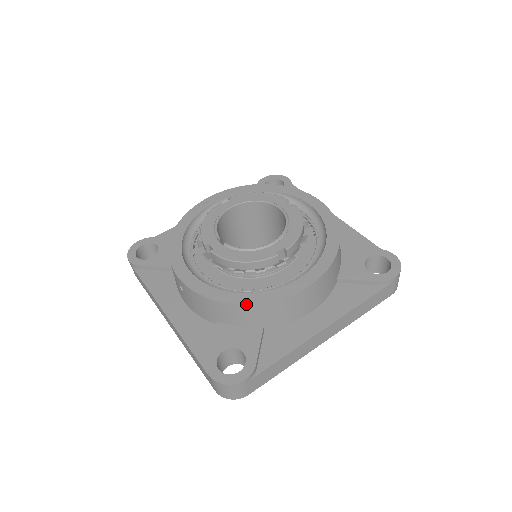
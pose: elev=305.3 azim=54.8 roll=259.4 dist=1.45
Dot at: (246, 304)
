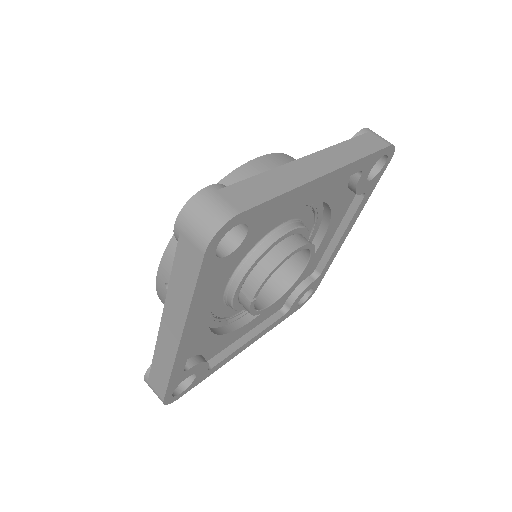
Dot at: occluded
